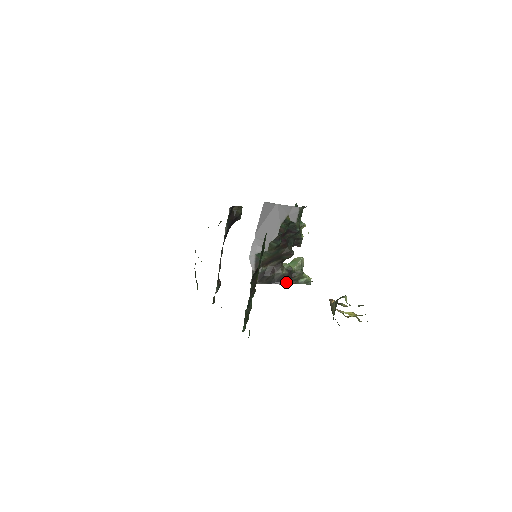
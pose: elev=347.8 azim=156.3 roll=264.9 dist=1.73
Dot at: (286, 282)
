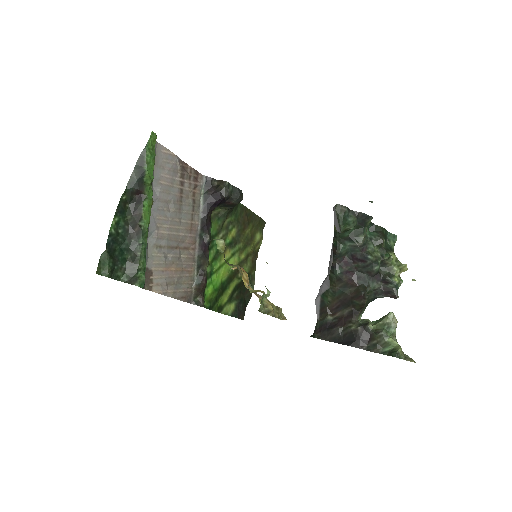
Dot at: (357, 344)
